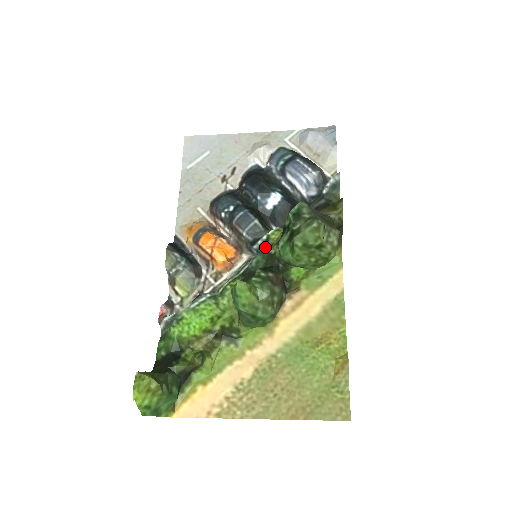
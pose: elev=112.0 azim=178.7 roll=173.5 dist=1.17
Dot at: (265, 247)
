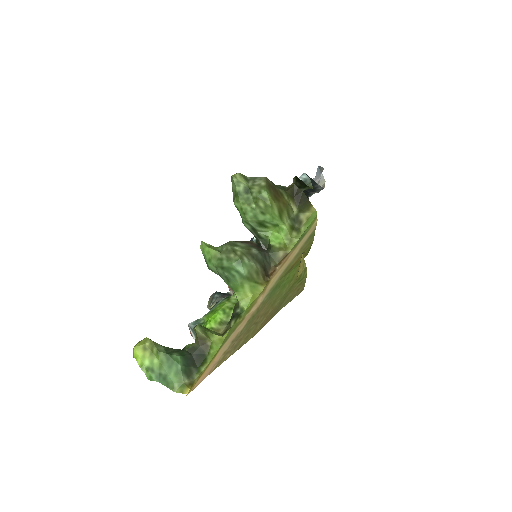
Dot at: occluded
